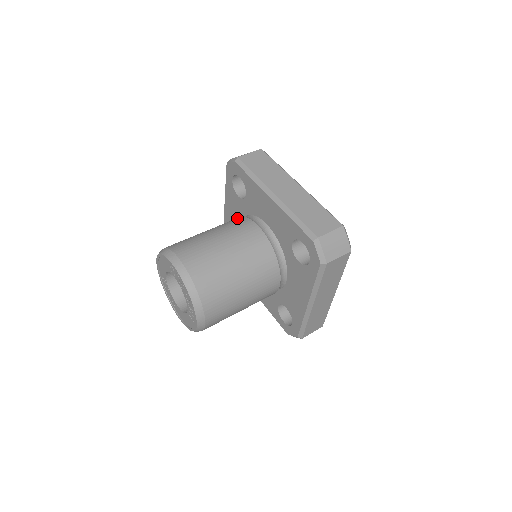
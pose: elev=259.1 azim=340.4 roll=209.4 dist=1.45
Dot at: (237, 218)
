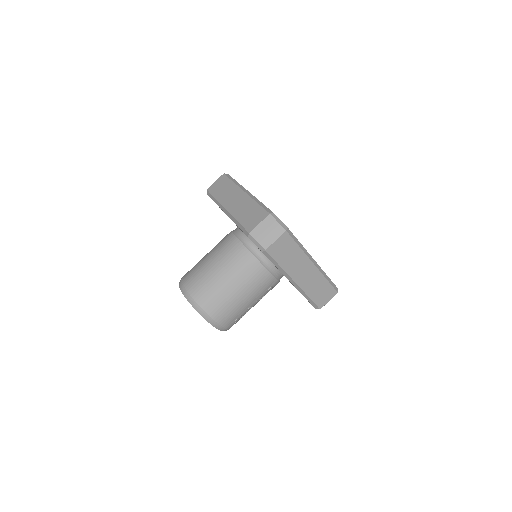
Dot at: occluded
